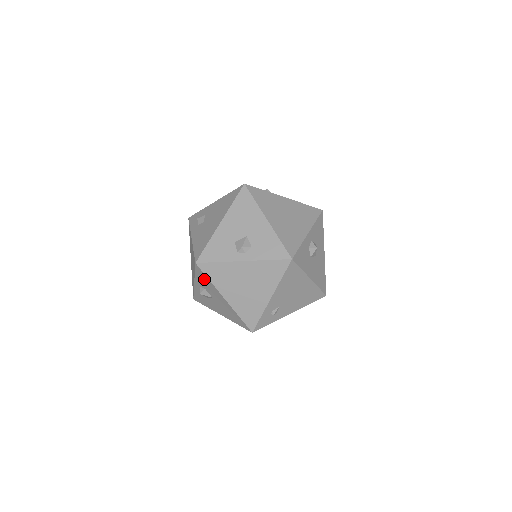
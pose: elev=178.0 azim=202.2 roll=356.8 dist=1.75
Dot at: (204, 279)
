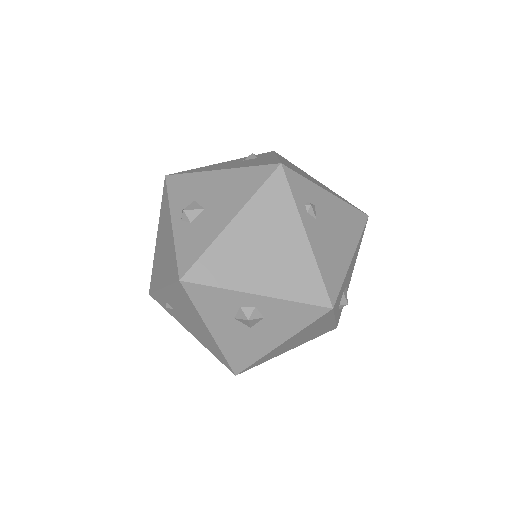
Dot at: occluded
